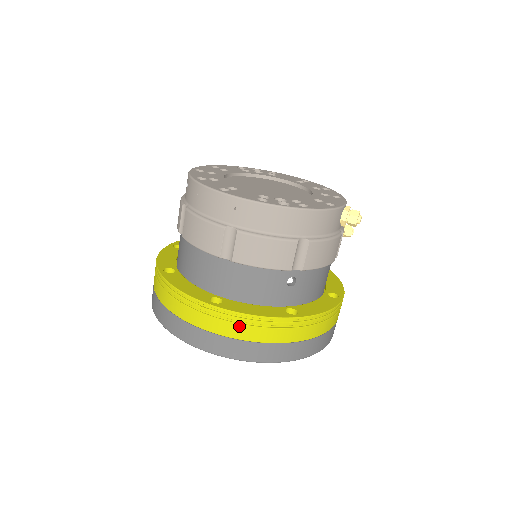
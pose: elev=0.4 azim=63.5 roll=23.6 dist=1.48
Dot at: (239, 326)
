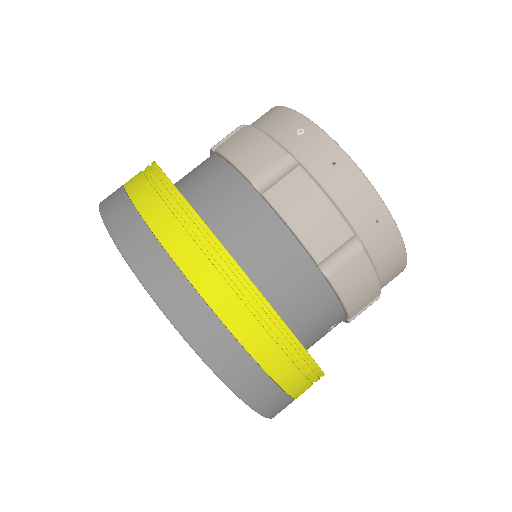
Dot at: (290, 364)
